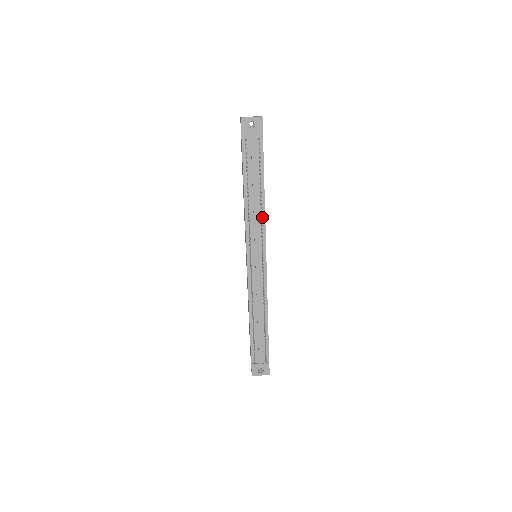
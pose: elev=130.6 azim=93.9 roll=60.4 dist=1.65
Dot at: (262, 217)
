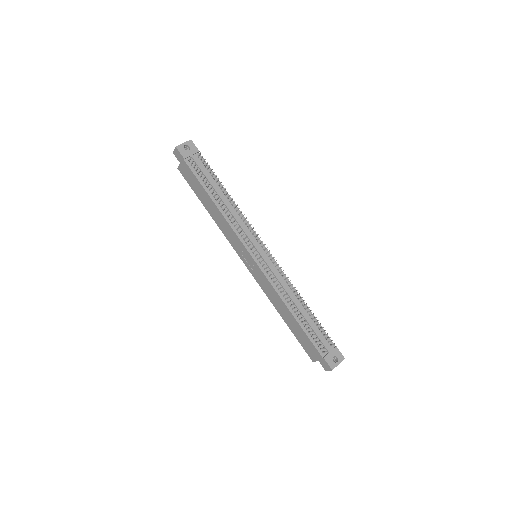
Dot at: (240, 215)
